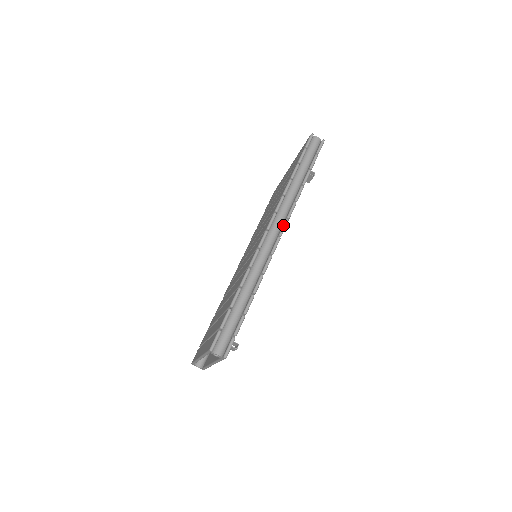
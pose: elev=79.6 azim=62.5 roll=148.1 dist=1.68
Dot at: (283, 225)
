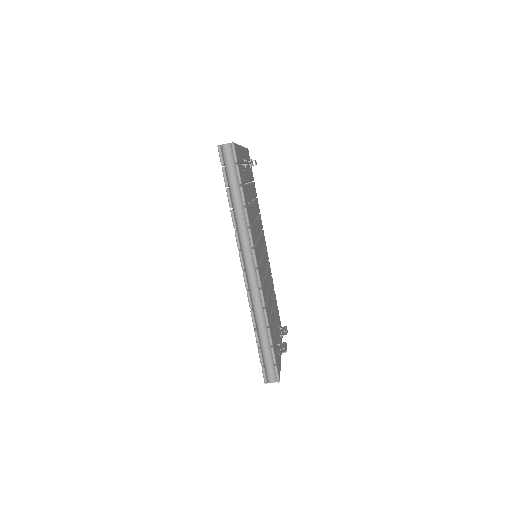
Dot at: (252, 257)
